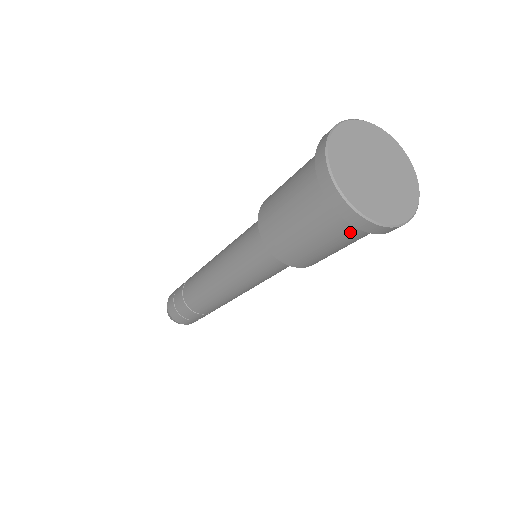
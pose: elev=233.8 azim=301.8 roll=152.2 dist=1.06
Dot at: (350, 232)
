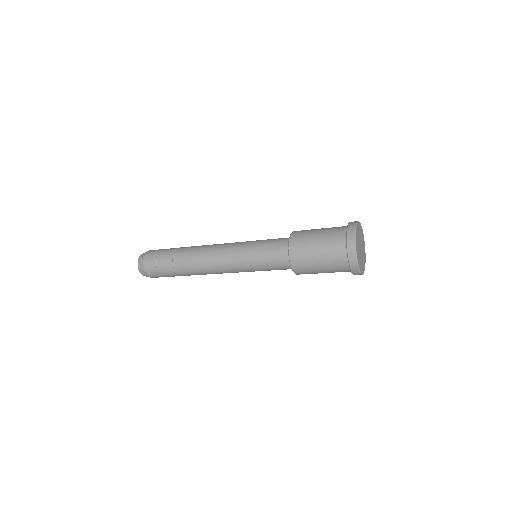
Dot at: occluded
